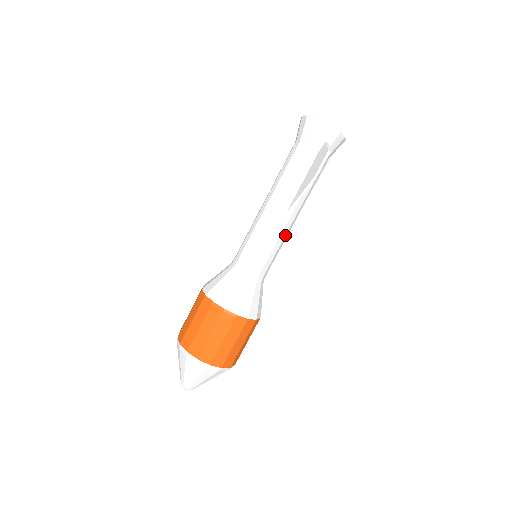
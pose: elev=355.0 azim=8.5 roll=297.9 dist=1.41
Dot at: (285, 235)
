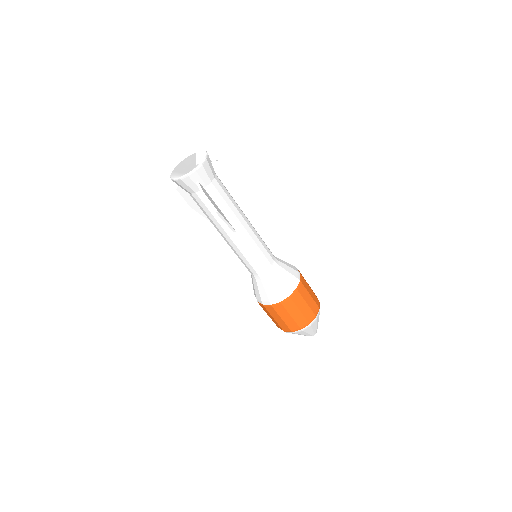
Dot at: (251, 238)
